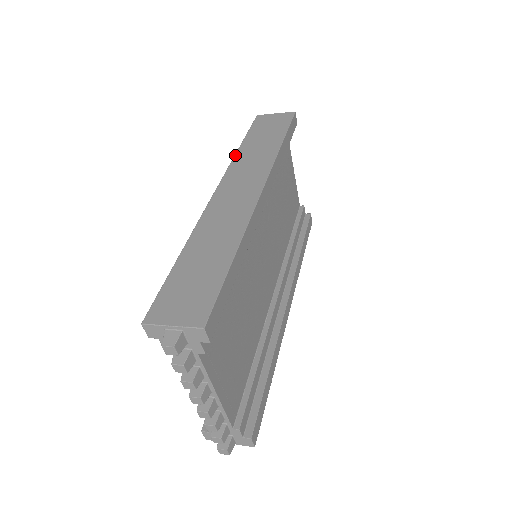
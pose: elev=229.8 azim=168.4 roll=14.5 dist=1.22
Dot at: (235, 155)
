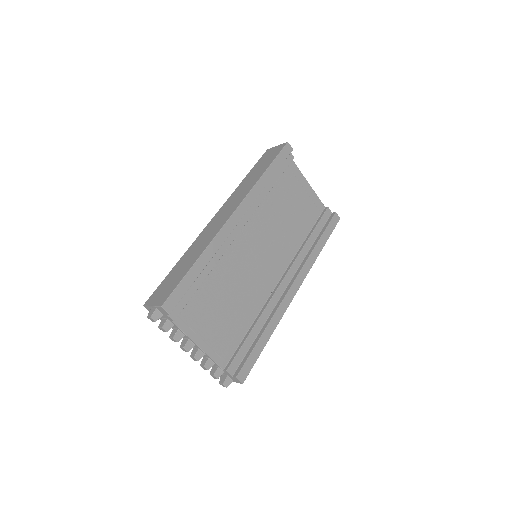
Dot at: (236, 188)
